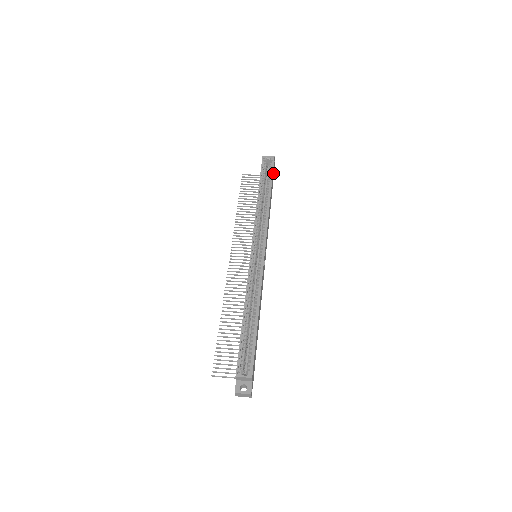
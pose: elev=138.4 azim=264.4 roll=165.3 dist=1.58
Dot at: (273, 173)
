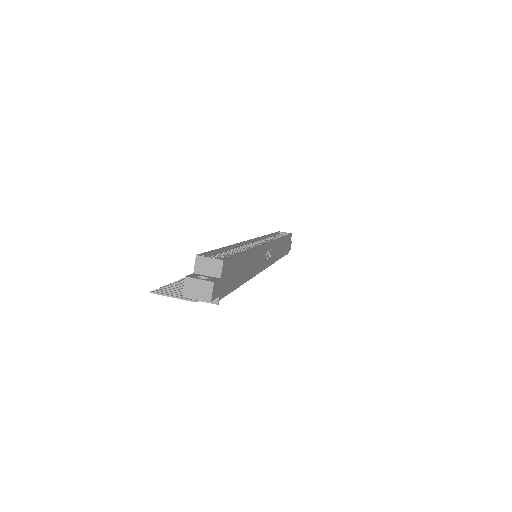
Dot at: (288, 244)
